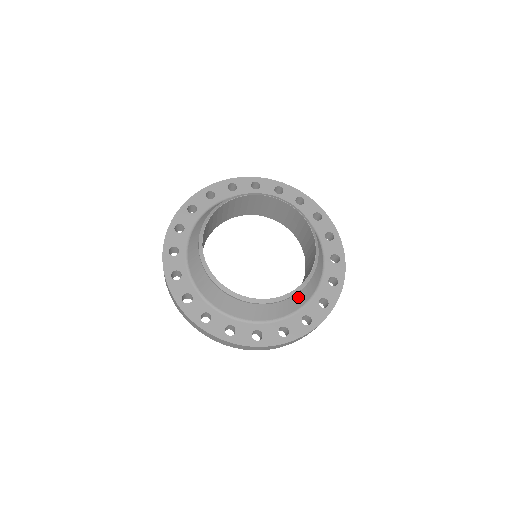
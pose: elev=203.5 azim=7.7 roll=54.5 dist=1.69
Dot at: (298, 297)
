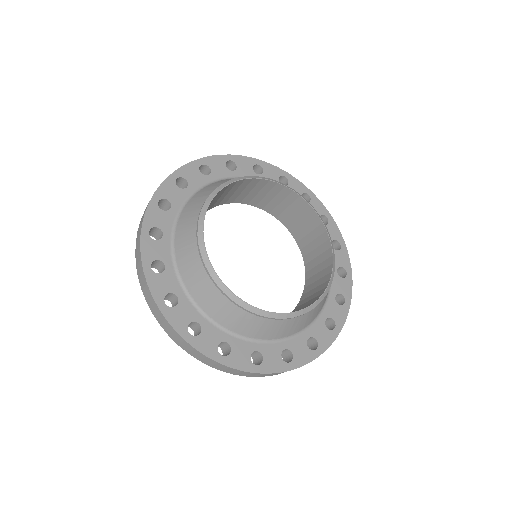
Dot at: (310, 314)
